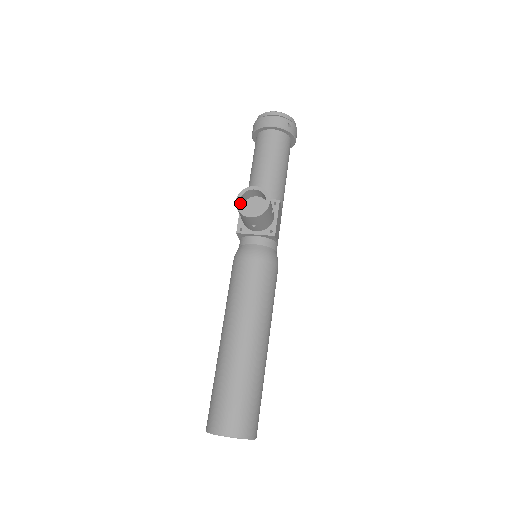
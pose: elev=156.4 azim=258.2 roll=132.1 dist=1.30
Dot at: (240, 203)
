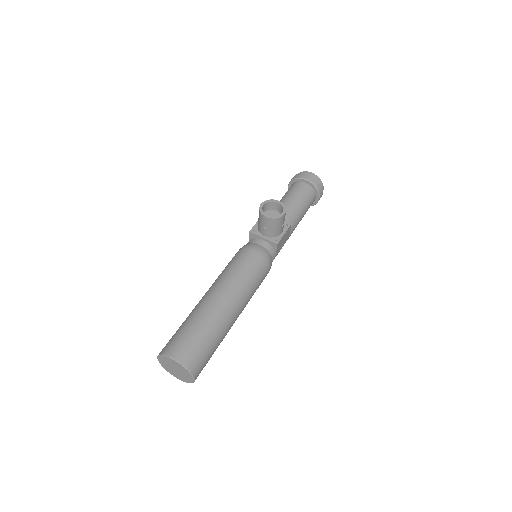
Dot at: (263, 207)
